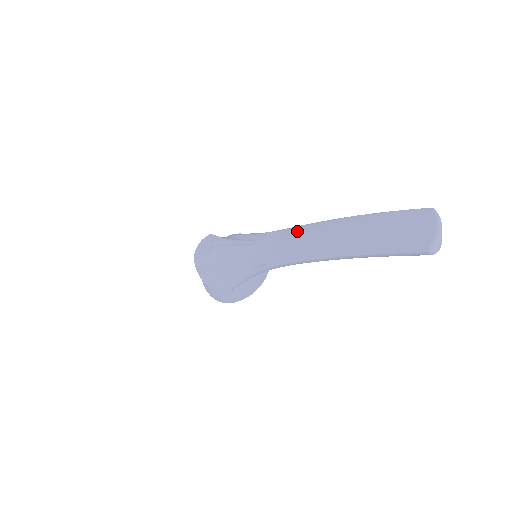
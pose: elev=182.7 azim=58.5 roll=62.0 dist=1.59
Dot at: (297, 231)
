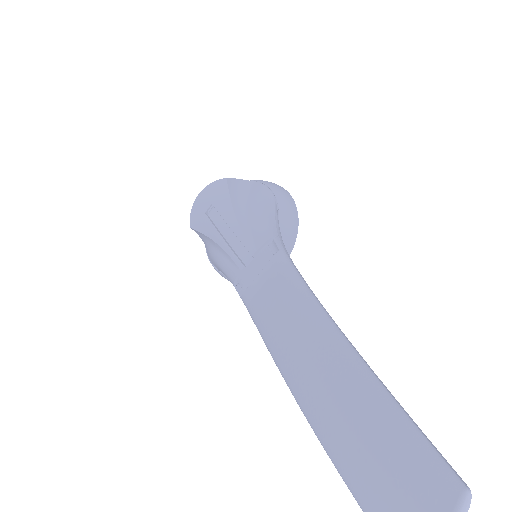
Dot at: (288, 291)
